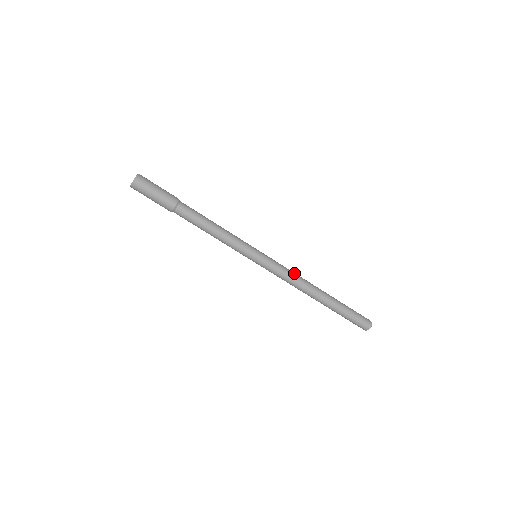
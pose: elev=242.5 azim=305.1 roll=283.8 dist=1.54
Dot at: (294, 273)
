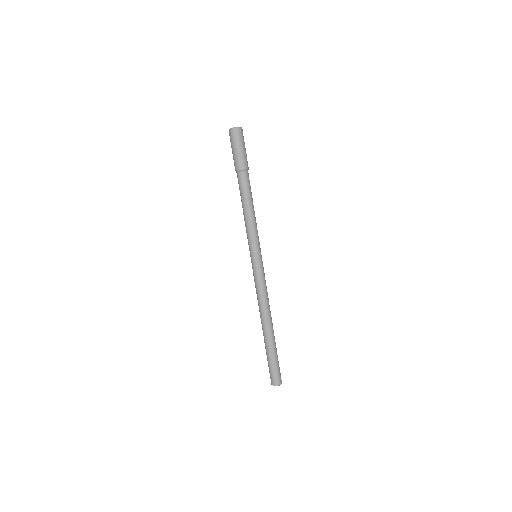
Dot at: occluded
